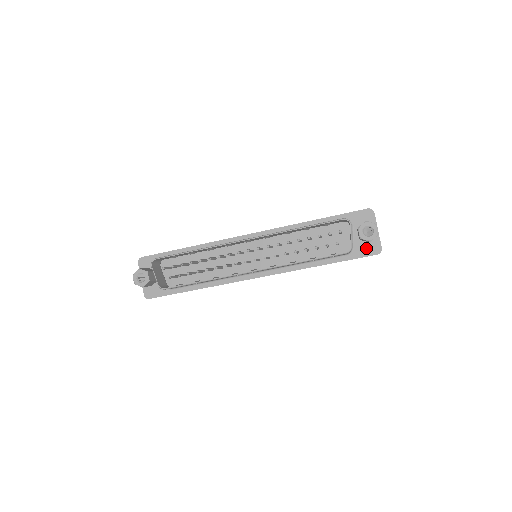
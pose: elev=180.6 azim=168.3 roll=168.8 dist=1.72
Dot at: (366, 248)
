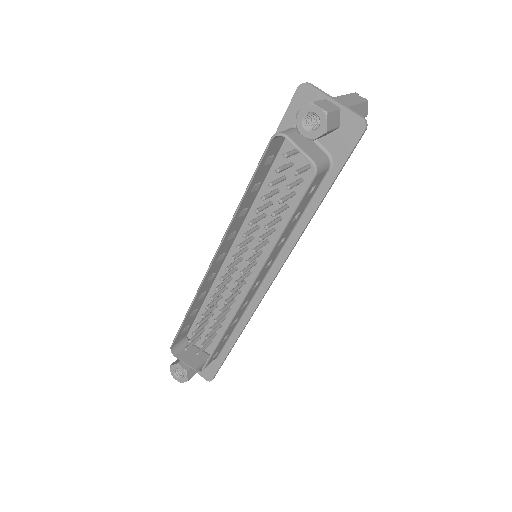
Dot at: (343, 138)
